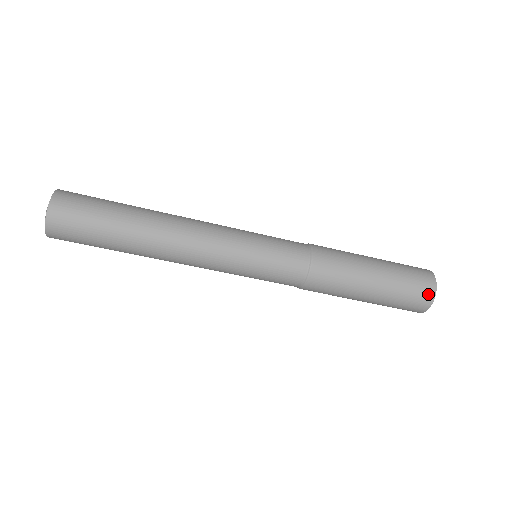
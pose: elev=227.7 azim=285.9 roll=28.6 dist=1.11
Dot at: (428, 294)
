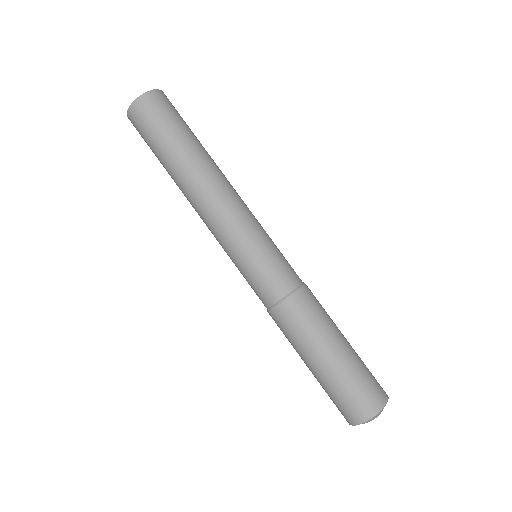
Dot at: (366, 411)
